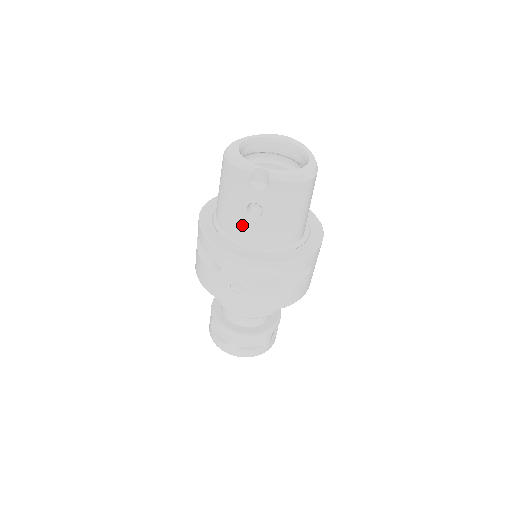
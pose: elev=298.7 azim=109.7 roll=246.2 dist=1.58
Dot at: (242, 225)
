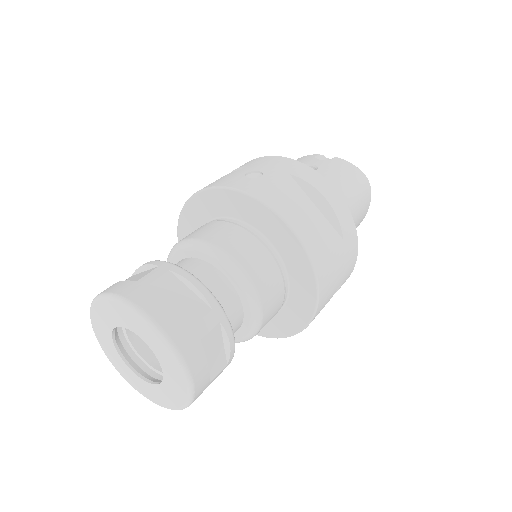
Dot at: occluded
